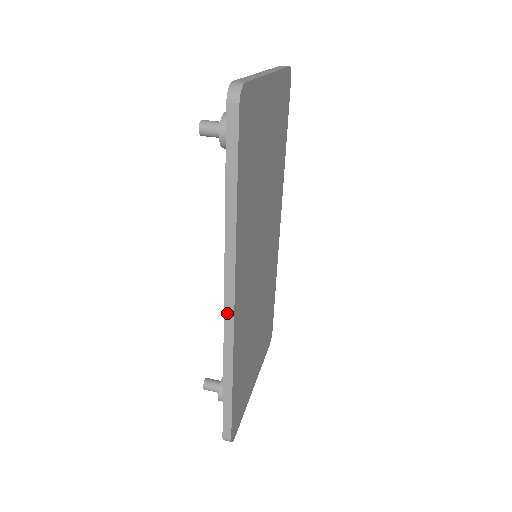
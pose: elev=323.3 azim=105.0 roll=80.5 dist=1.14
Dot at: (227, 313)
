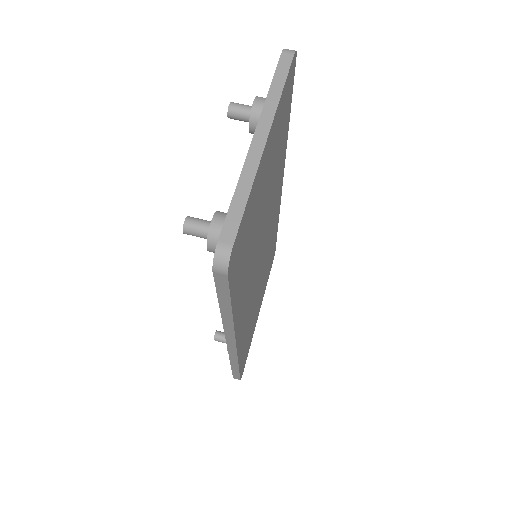
Dot at: (230, 347)
